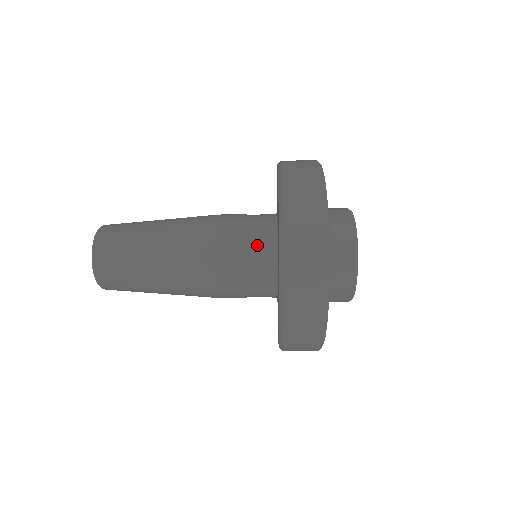
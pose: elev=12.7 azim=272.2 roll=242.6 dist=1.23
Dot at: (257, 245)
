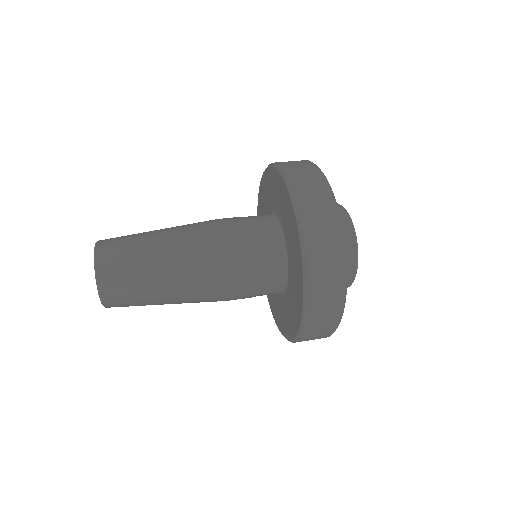
Dot at: (268, 285)
